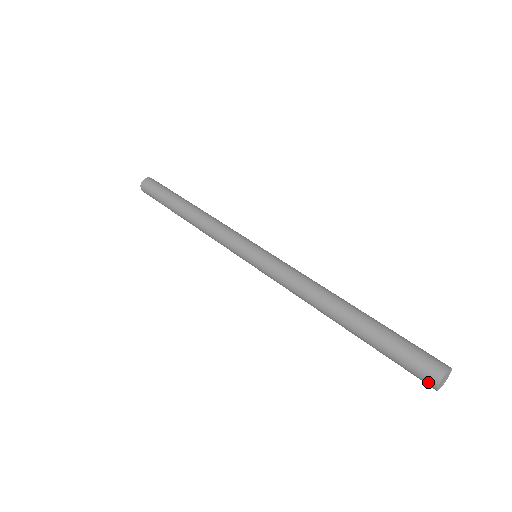
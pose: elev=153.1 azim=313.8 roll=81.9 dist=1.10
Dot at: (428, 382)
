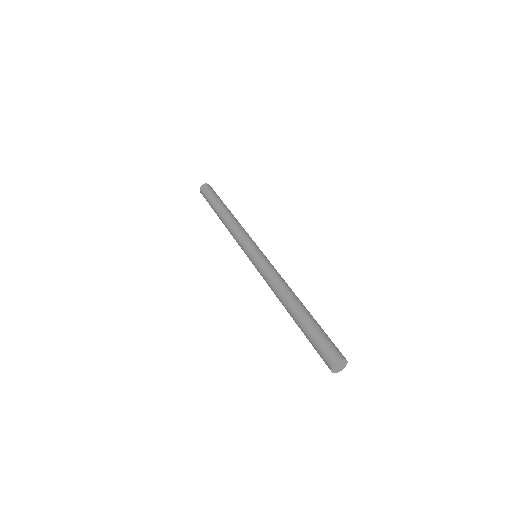
Dot at: (328, 367)
